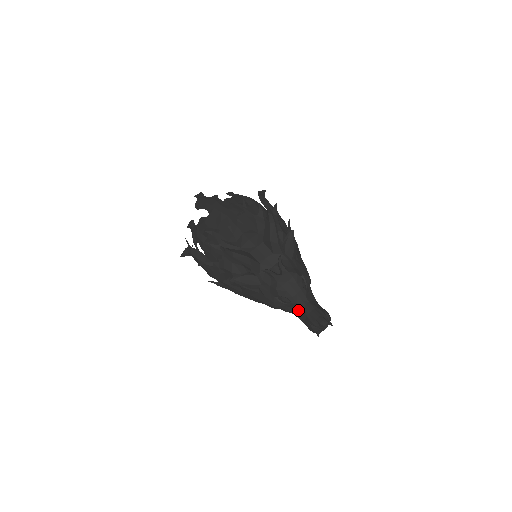
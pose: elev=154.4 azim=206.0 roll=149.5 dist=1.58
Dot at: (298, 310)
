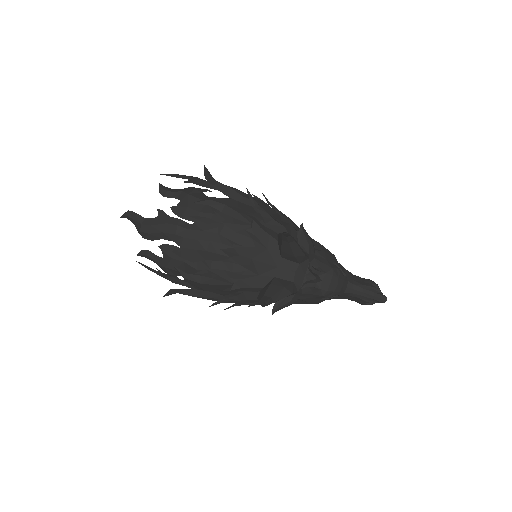
Dot at: (345, 296)
